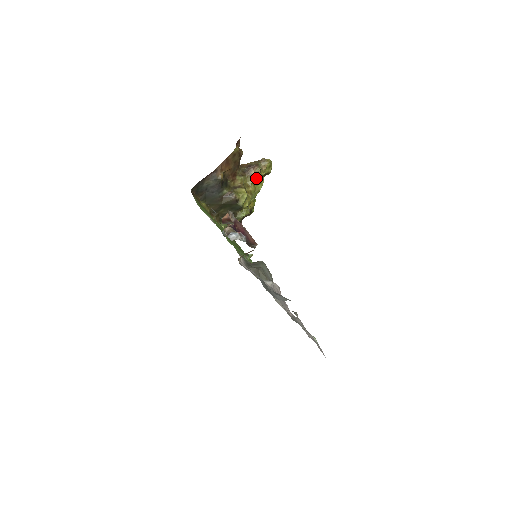
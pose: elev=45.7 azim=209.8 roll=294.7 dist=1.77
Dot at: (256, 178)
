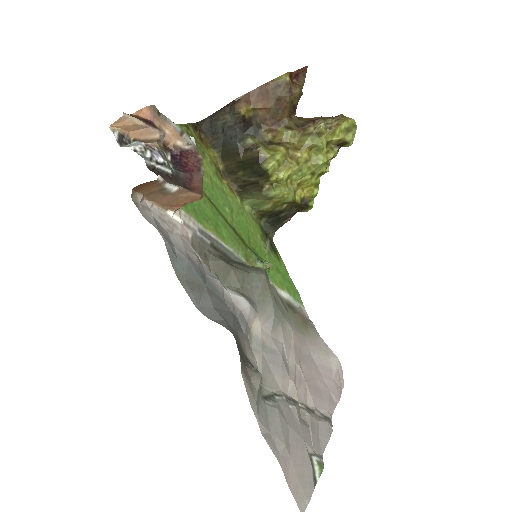
Dot at: (314, 139)
